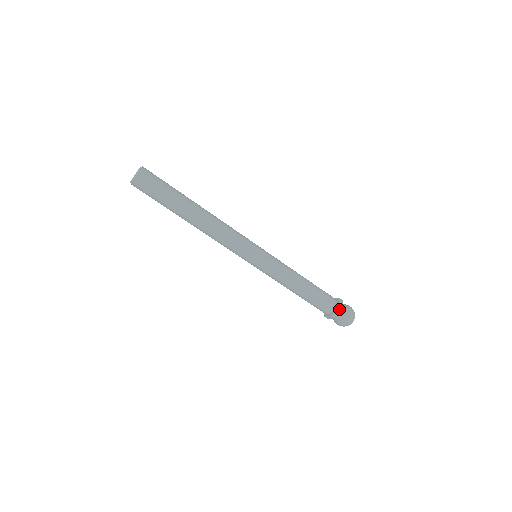
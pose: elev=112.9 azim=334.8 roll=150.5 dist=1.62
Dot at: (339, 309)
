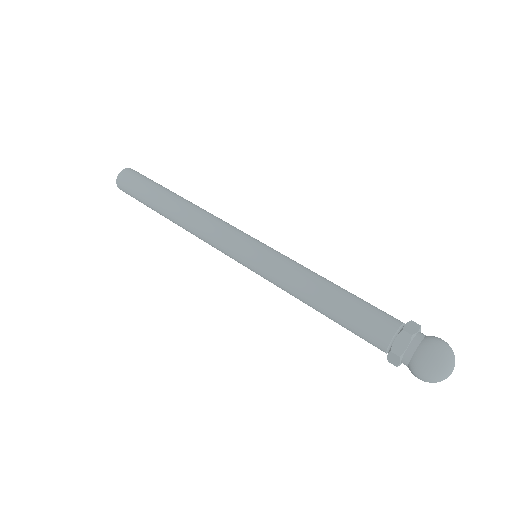
Dot at: (403, 335)
